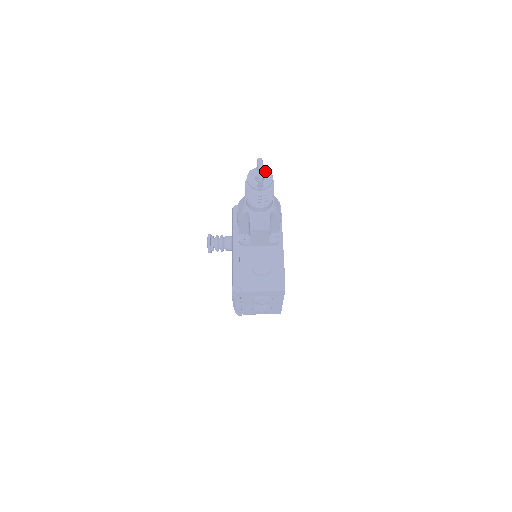
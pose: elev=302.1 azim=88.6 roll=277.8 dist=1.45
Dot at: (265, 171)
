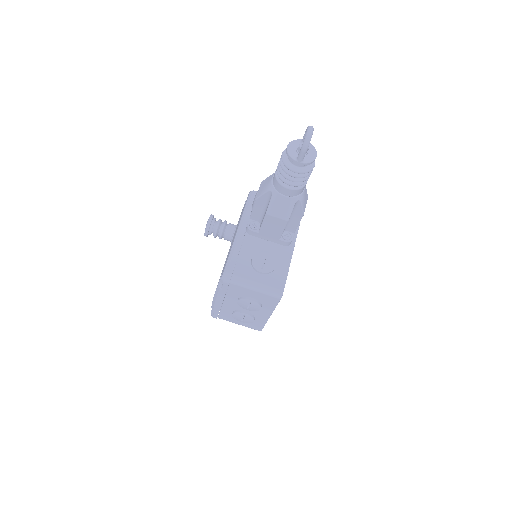
Dot at: (310, 146)
